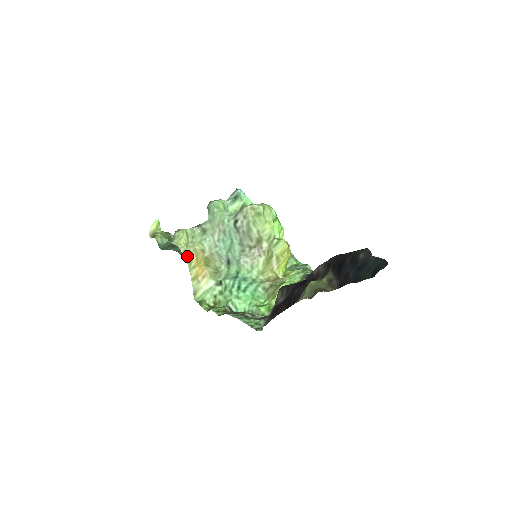
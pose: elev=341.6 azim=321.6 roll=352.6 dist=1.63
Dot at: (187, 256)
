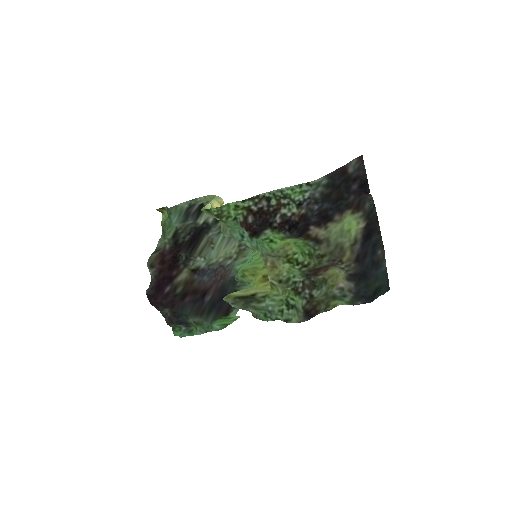
Dot at: (218, 196)
